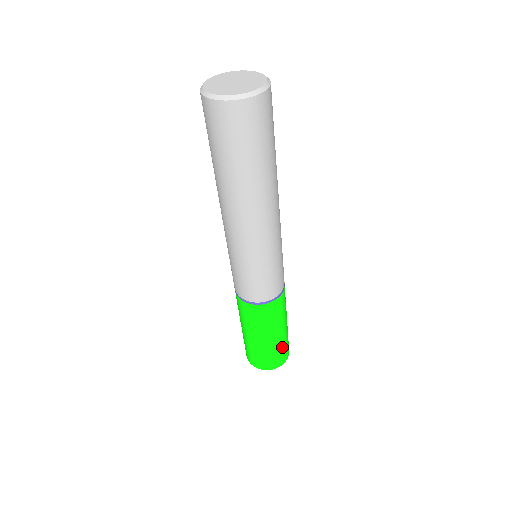
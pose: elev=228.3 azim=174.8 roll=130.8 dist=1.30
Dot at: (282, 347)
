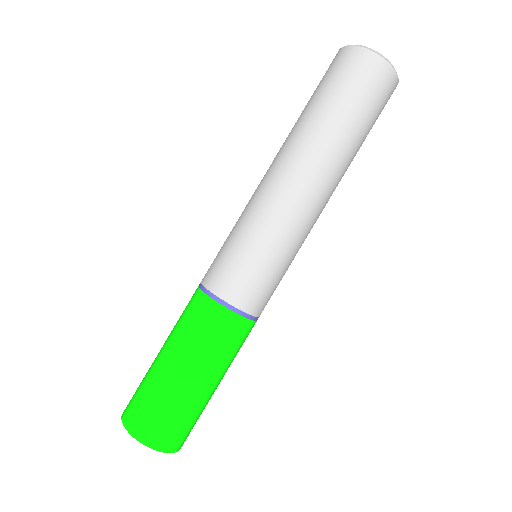
Dot at: (185, 414)
